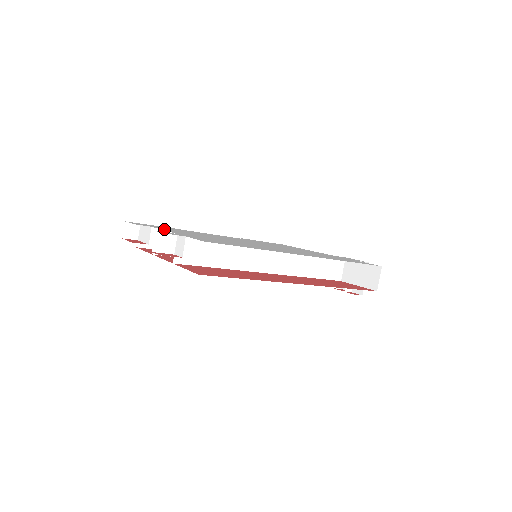
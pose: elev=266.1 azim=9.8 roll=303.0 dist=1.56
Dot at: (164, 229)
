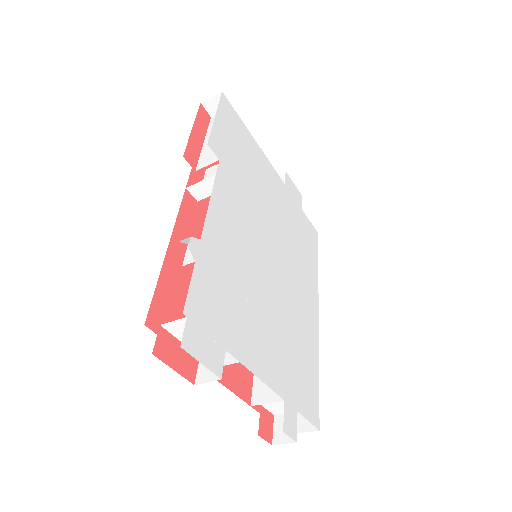
Dot at: (245, 355)
